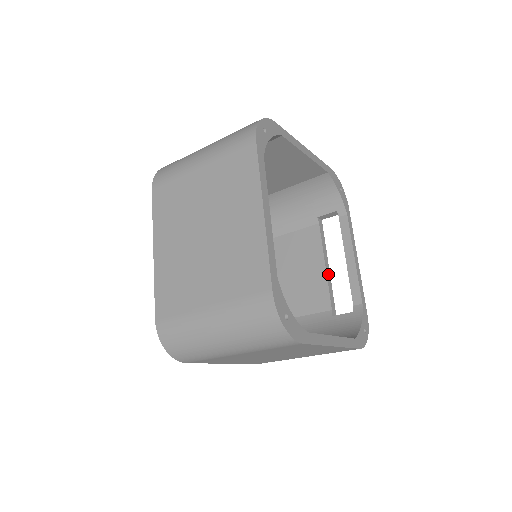
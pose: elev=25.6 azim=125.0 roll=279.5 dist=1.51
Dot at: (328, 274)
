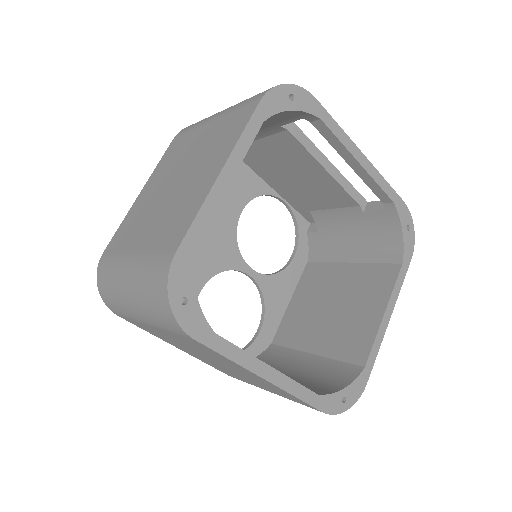
Dot at: (335, 173)
